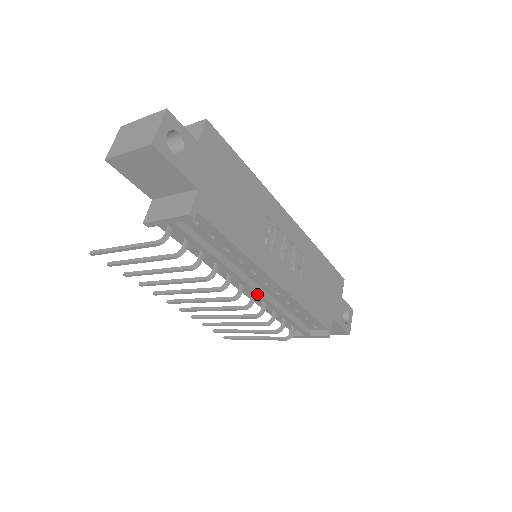
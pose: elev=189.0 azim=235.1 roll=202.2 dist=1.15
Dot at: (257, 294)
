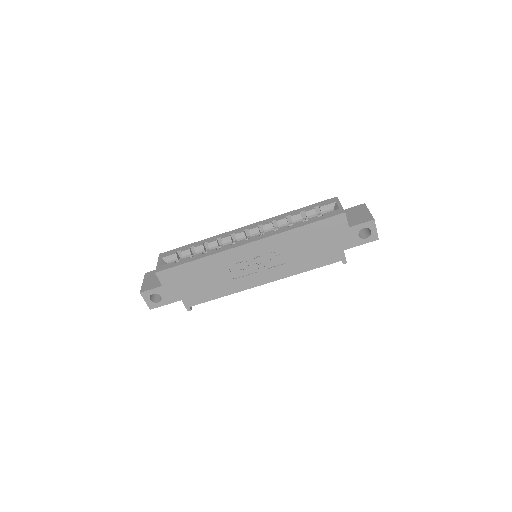
Dot at: occluded
